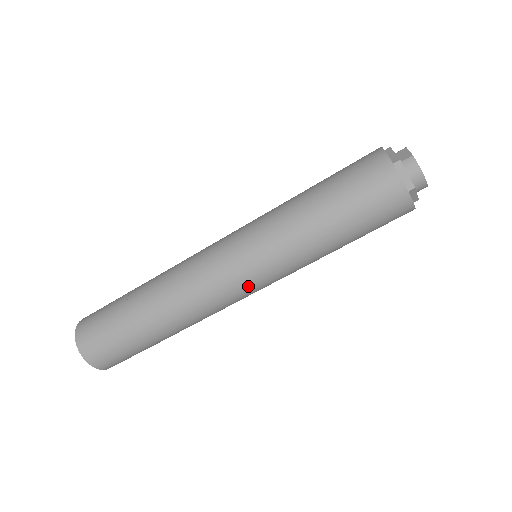
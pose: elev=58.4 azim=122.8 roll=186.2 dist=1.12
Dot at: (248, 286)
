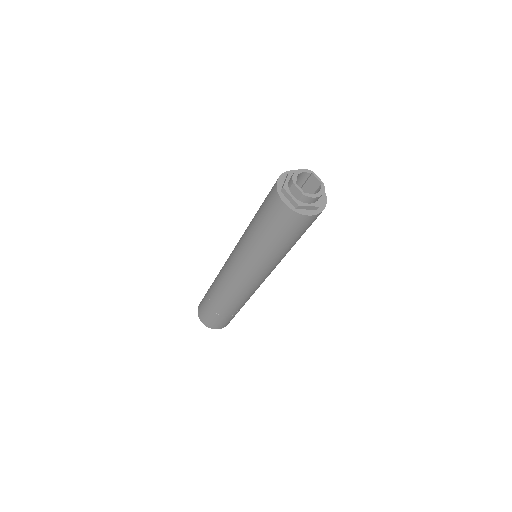
Dot at: occluded
